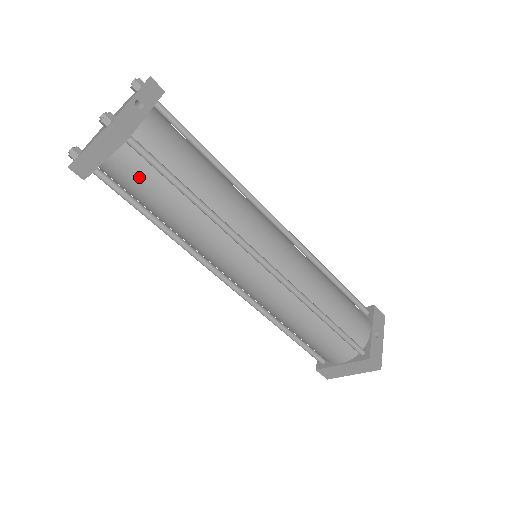
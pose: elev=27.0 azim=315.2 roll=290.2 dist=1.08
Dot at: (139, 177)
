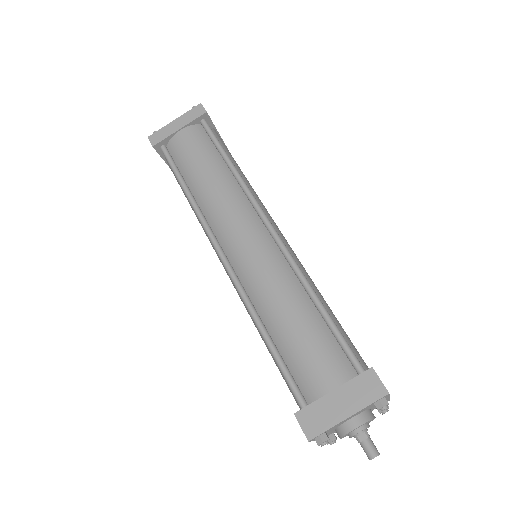
Dot at: (197, 142)
